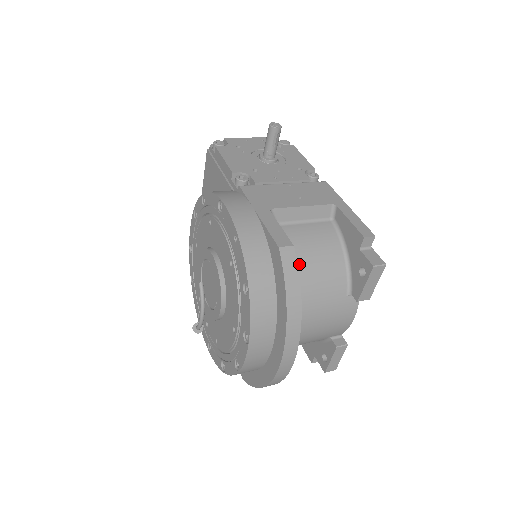
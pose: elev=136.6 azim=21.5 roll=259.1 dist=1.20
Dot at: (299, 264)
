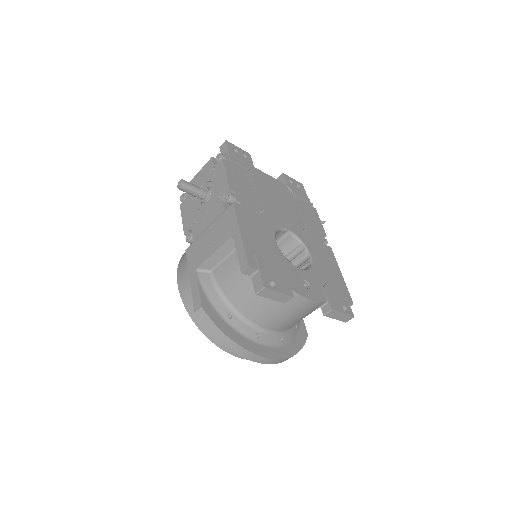
Dot at: (232, 297)
